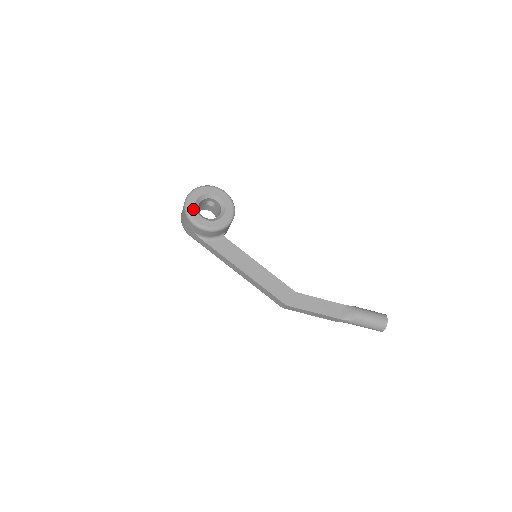
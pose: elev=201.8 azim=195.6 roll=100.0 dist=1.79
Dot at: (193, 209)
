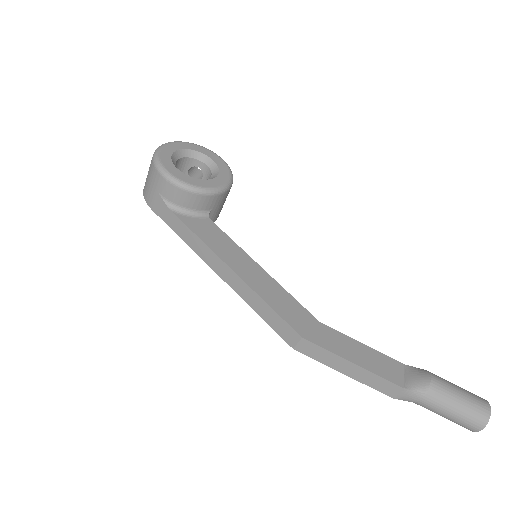
Dot at: (167, 157)
